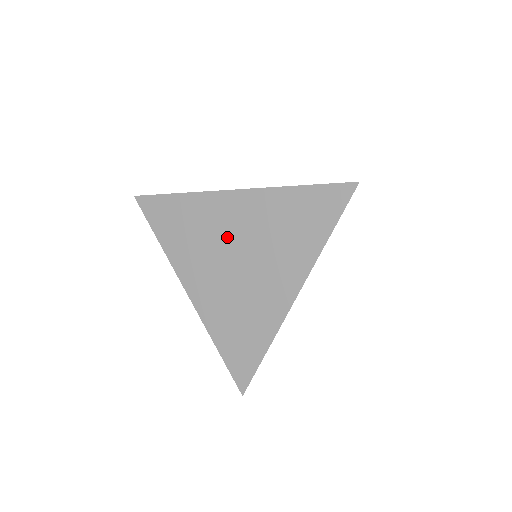
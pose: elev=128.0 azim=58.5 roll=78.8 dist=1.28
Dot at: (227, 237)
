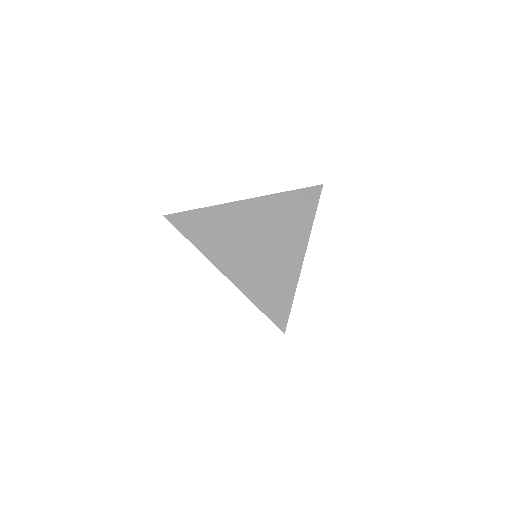
Dot at: (246, 227)
